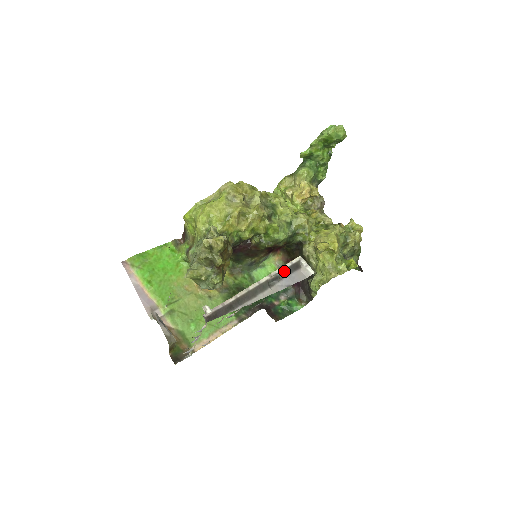
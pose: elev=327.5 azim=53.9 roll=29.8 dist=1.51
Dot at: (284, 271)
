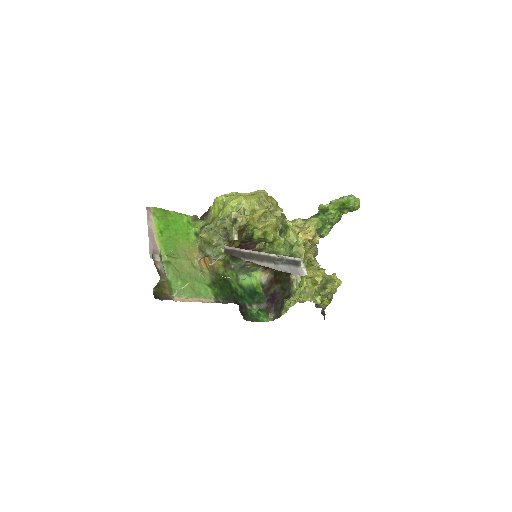
Dot at: (287, 260)
